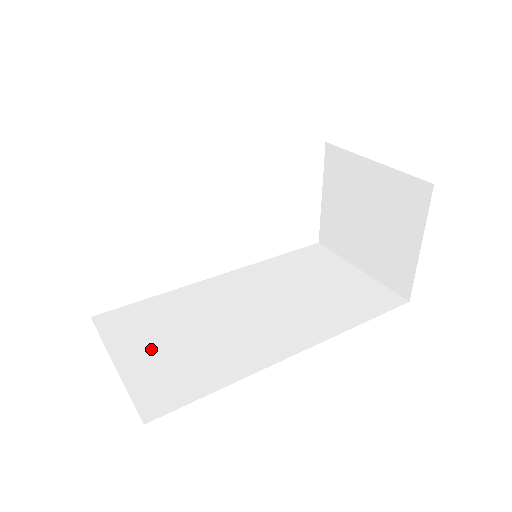
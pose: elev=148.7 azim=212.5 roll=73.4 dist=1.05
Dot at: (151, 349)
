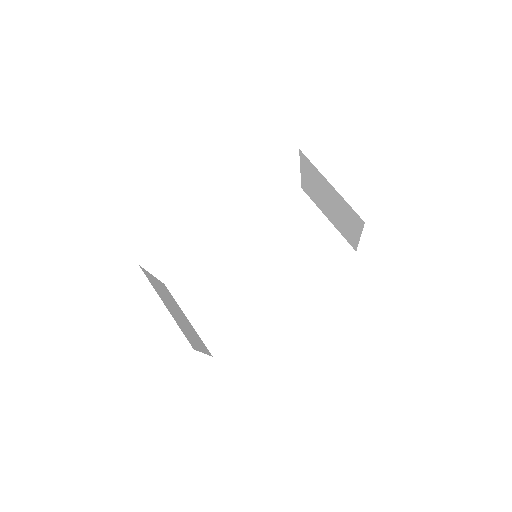
Dot at: (205, 307)
